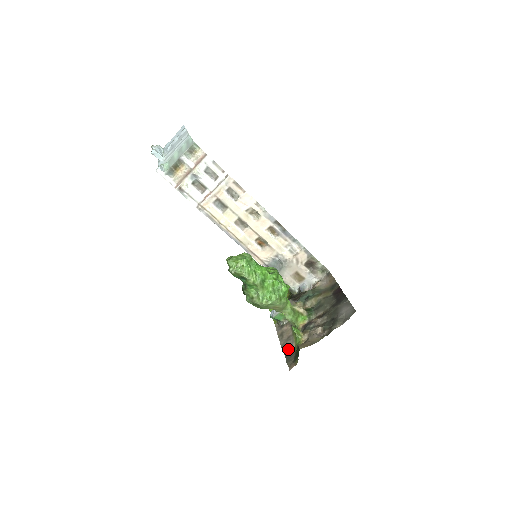
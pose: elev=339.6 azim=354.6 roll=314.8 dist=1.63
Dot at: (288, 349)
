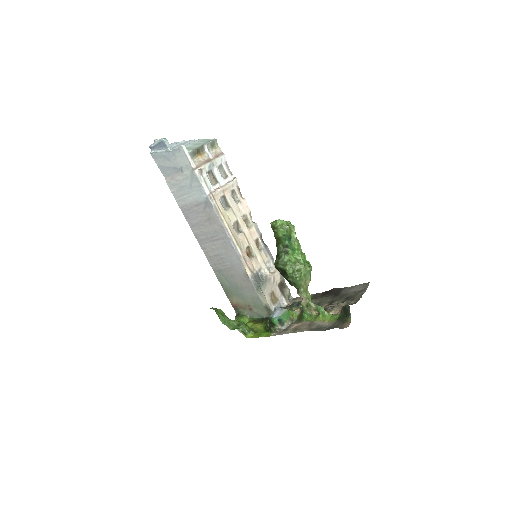
Dot at: (321, 327)
